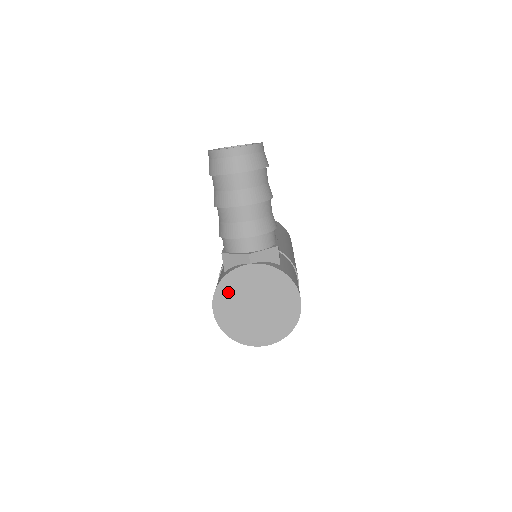
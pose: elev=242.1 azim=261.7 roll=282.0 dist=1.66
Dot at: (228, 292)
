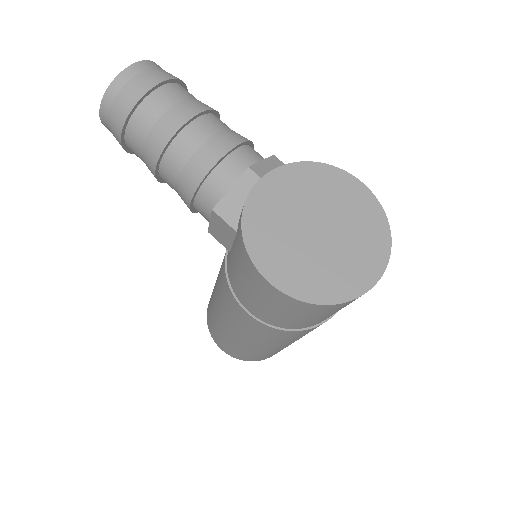
Dot at: (265, 236)
